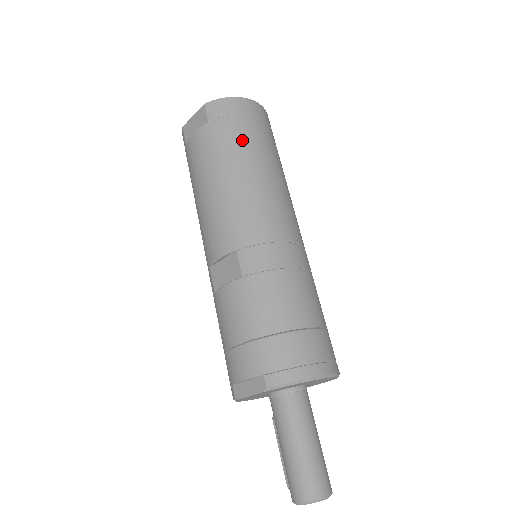
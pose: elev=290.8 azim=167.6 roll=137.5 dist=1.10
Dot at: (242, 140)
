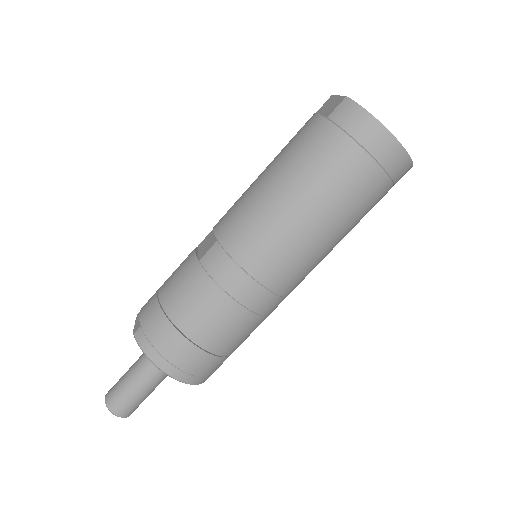
Dot at: (324, 165)
